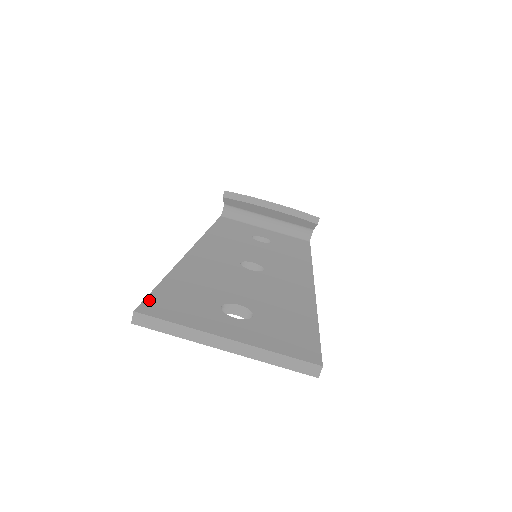
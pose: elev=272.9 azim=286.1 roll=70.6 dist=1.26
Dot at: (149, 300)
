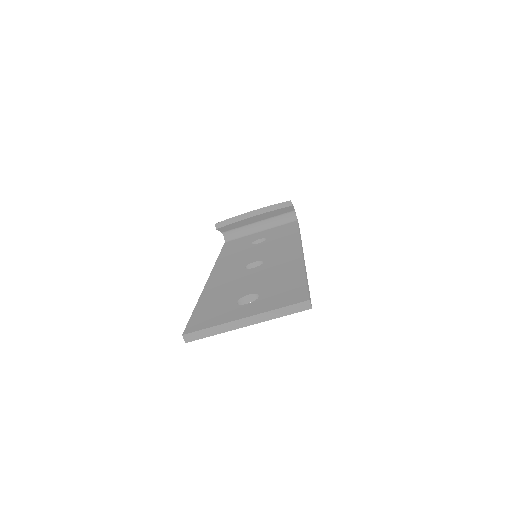
Dot at: (189, 324)
